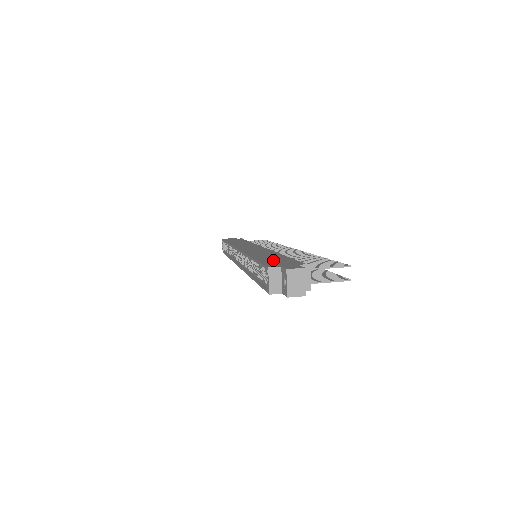
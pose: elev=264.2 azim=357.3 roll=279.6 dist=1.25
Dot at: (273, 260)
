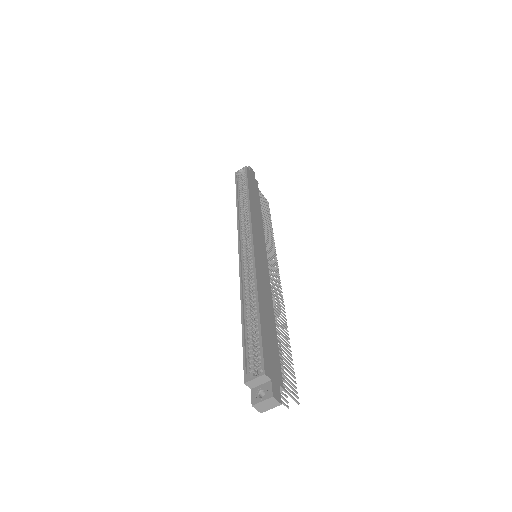
Dot at: (269, 343)
